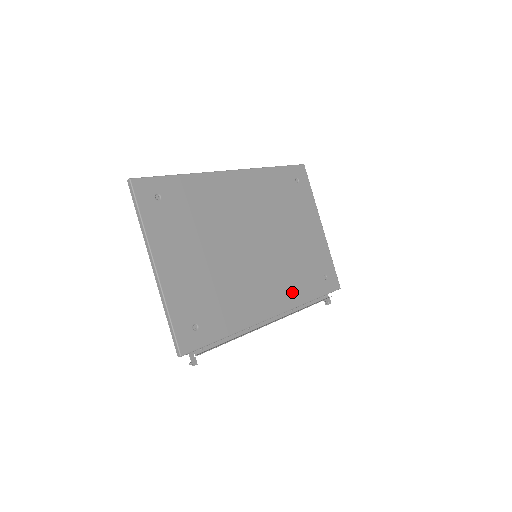
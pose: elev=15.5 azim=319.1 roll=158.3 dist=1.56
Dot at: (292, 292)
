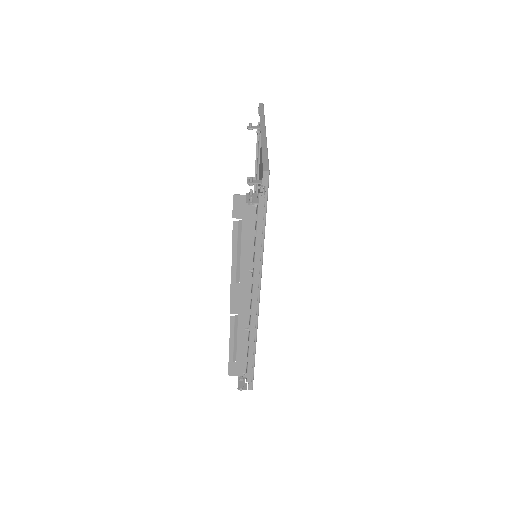
Dot at: occluded
